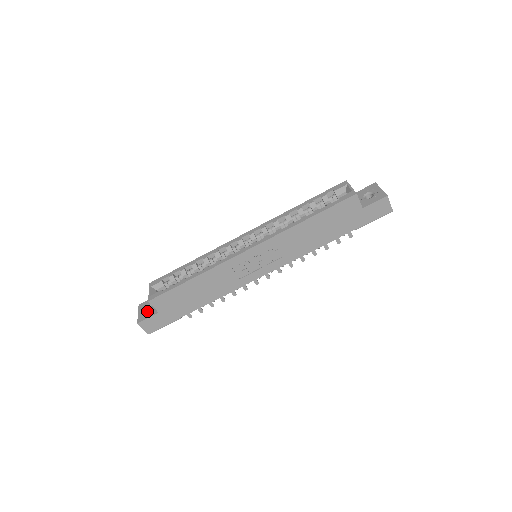
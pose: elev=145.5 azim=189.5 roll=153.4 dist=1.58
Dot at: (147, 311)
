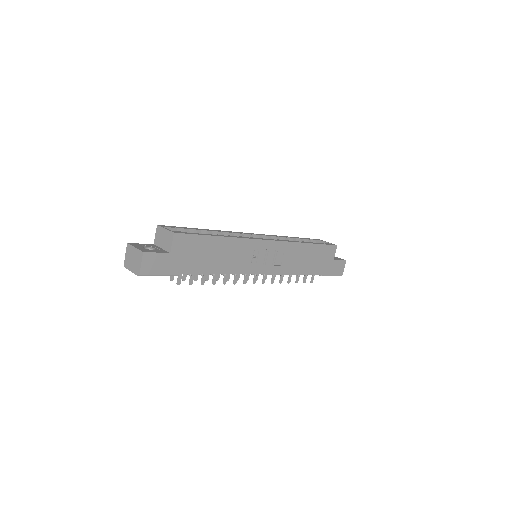
Dot at: occluded
